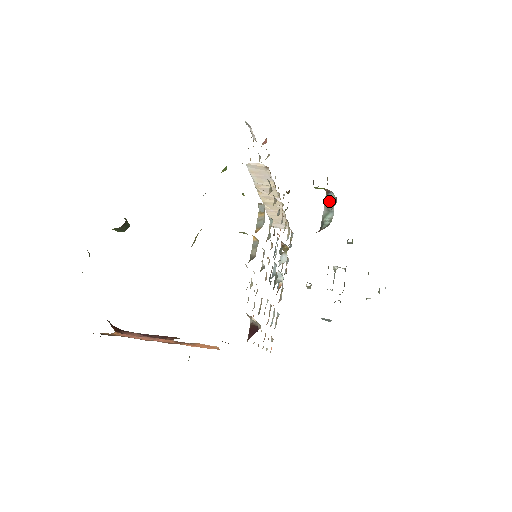
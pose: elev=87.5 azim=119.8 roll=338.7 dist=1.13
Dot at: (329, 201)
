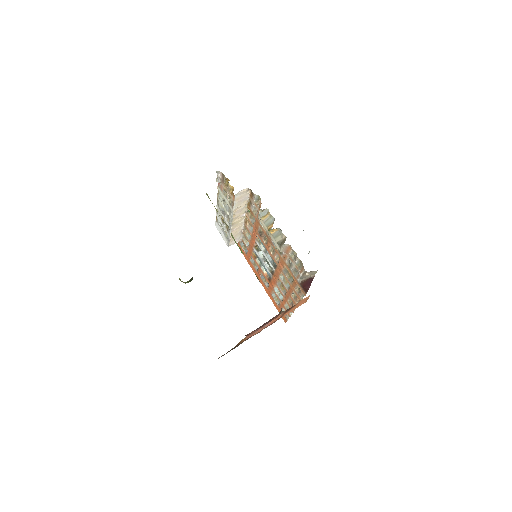
Dot at: occluded
